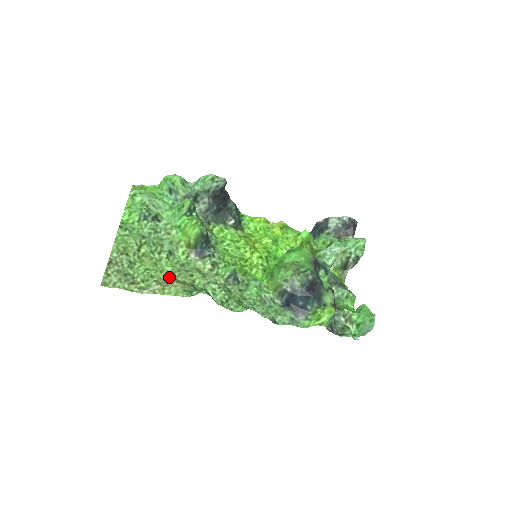
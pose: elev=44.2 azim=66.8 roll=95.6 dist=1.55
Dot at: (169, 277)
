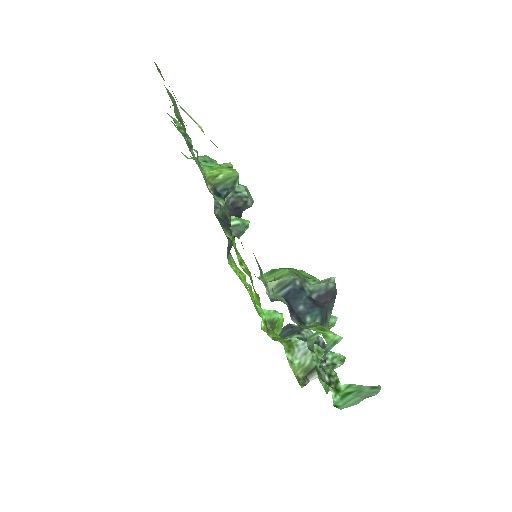
Dot at: occluded
